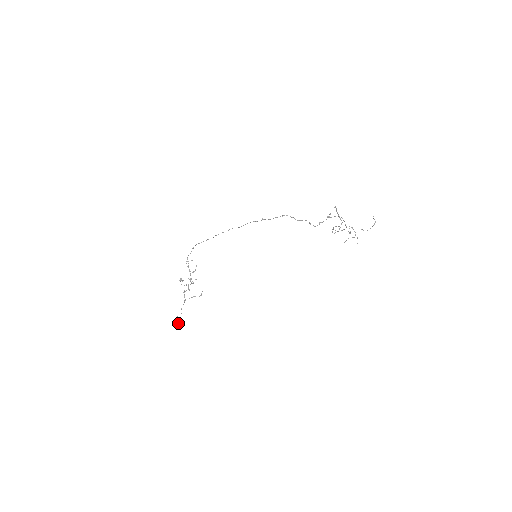
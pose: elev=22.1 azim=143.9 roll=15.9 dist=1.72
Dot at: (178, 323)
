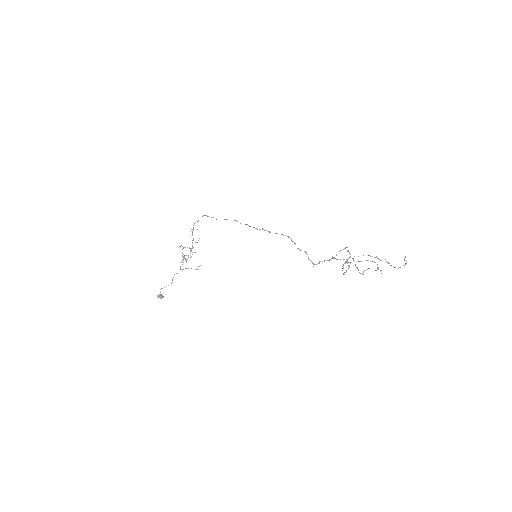
Dot at: (162, 295)
